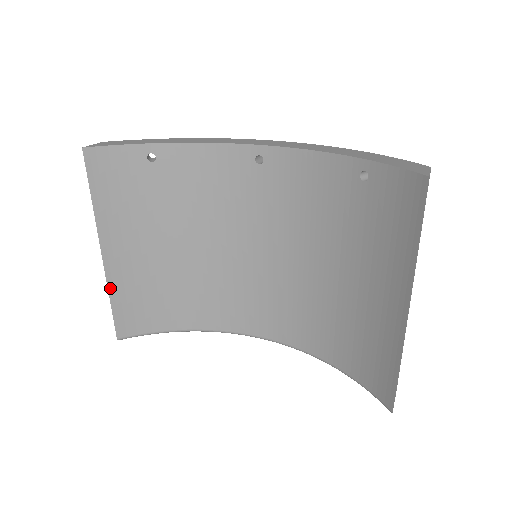
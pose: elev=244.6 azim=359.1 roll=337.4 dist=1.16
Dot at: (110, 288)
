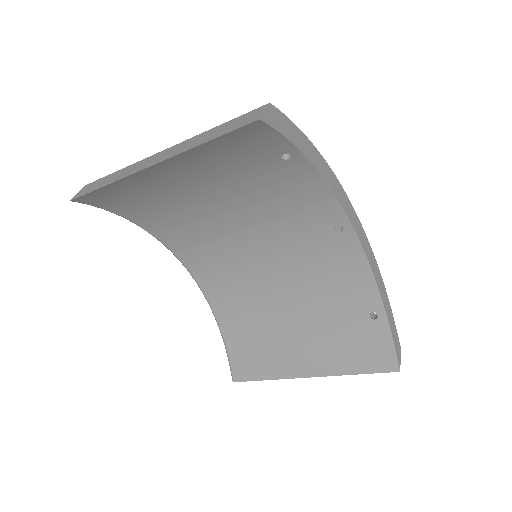
Dot at: (118, 181)
